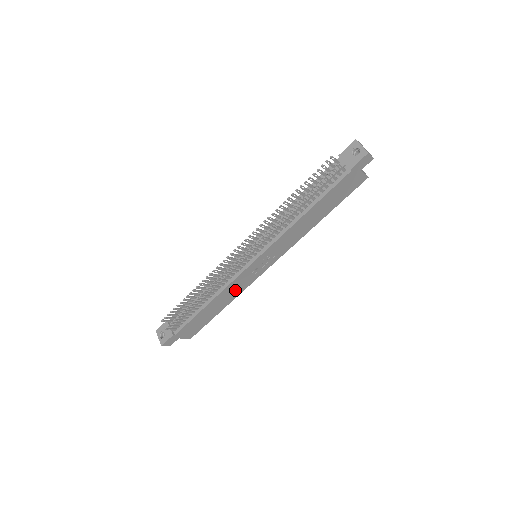
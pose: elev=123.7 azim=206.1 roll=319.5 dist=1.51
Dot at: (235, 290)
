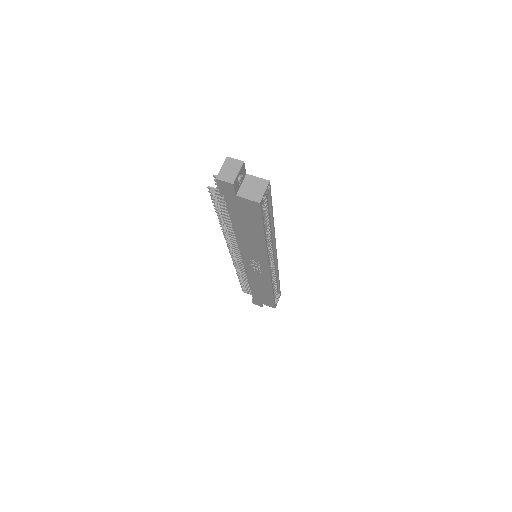
Dot at: (261, 281)
